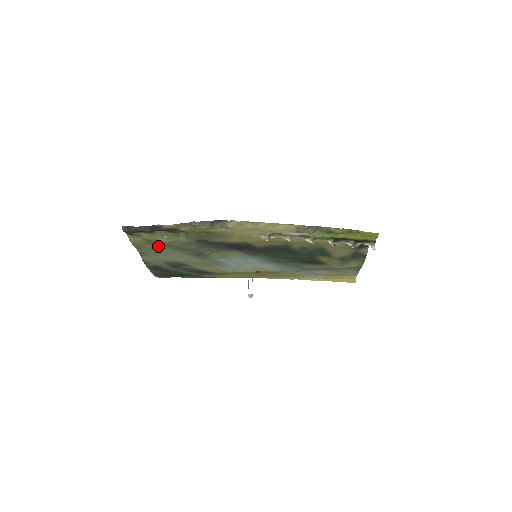
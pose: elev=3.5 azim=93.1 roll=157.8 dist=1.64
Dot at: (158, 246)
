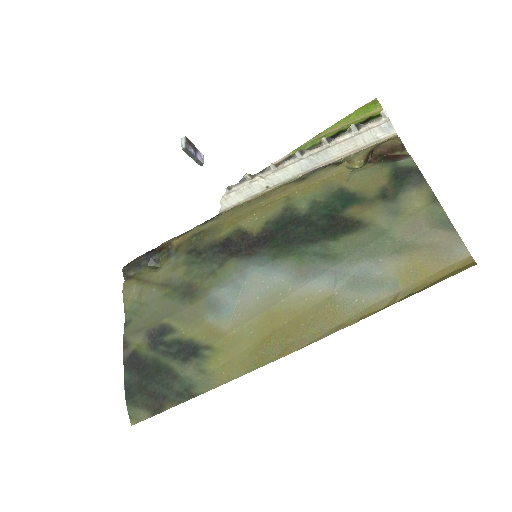
Dot at: (147, 293)
